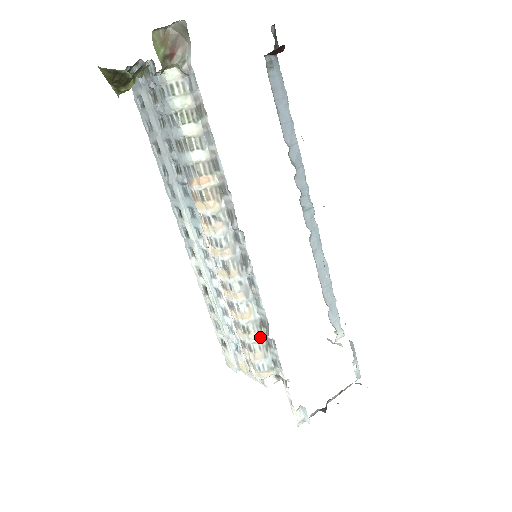
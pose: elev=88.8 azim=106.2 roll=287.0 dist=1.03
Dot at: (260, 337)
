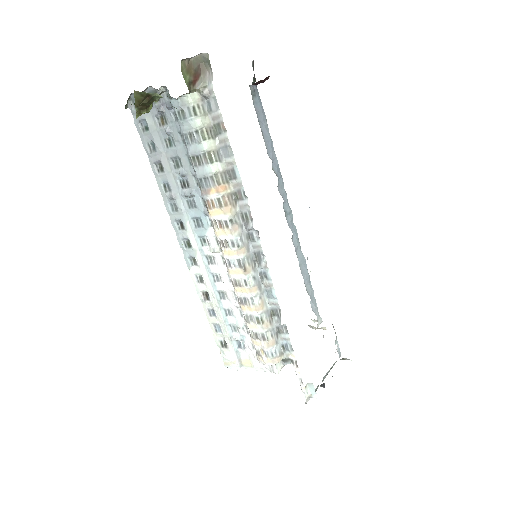
Dot at: (272, 325)
